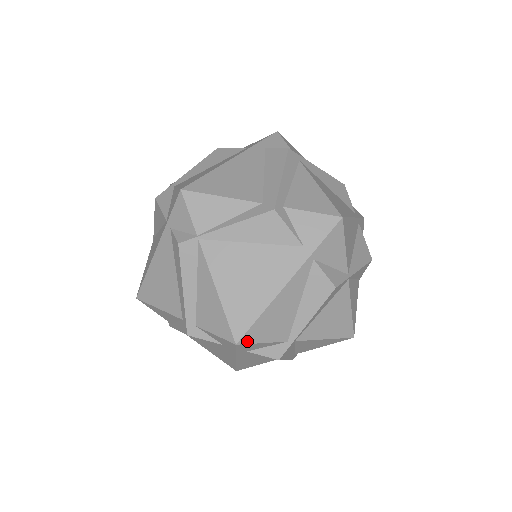
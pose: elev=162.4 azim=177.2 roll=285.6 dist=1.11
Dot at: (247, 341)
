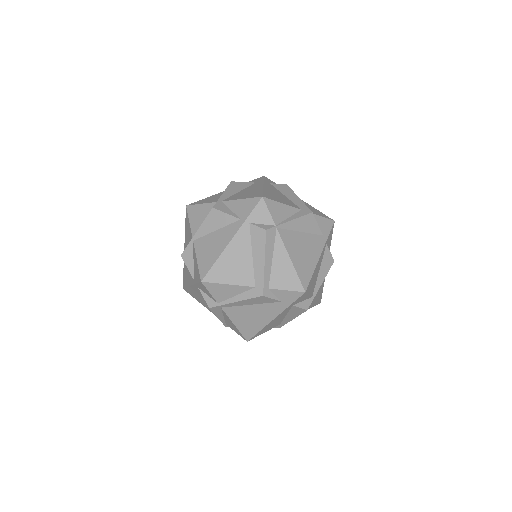
Dot at: (307, 291)
